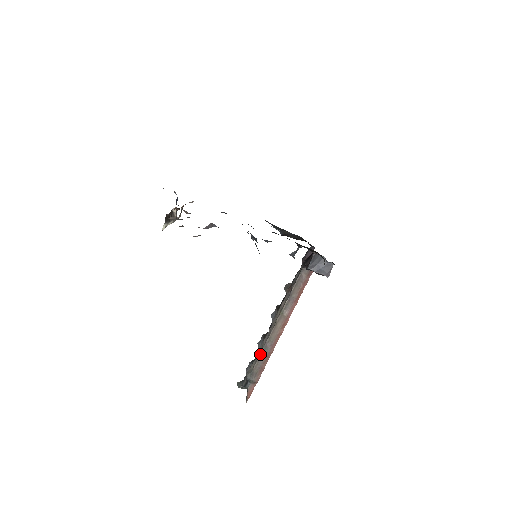
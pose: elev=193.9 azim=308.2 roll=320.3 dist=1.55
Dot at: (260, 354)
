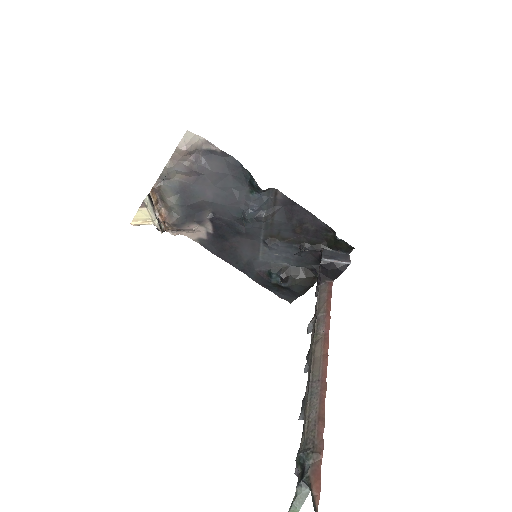
Dot at: (307, 404)
